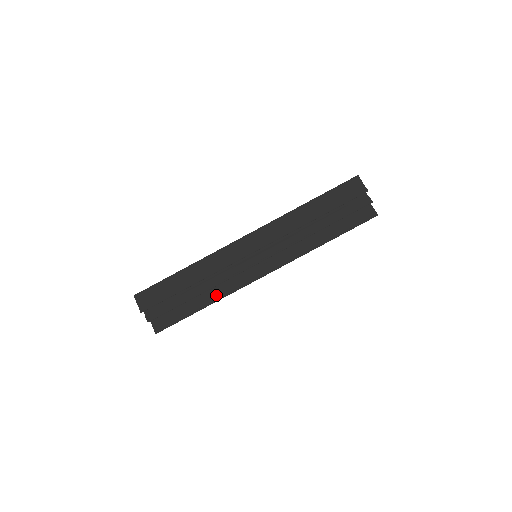
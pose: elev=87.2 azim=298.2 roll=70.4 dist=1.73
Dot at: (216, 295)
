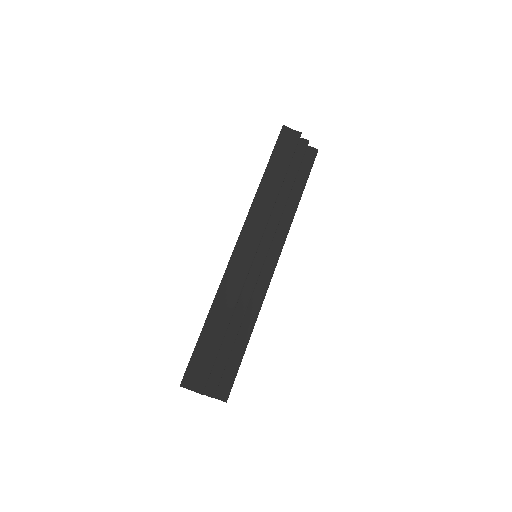
Dot at: (250, 319)
